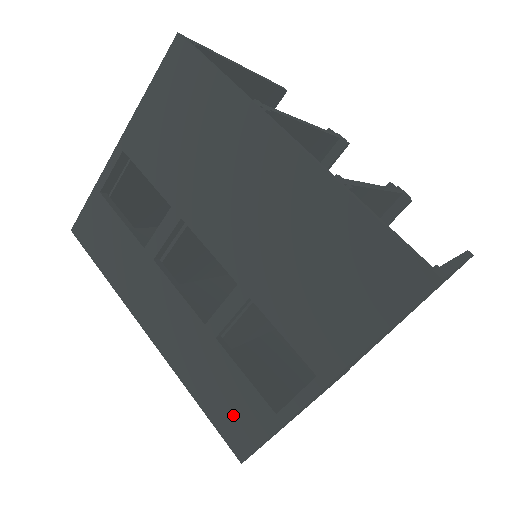
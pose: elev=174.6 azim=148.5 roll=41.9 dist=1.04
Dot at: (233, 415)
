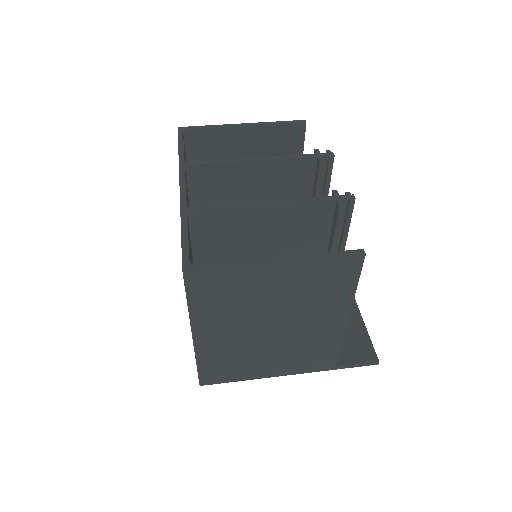
Dot at: occluded
